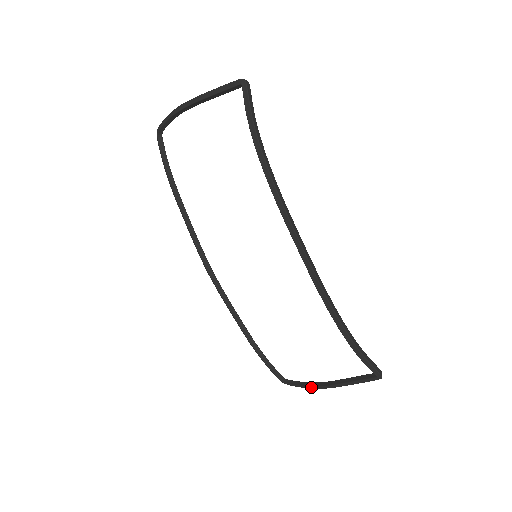
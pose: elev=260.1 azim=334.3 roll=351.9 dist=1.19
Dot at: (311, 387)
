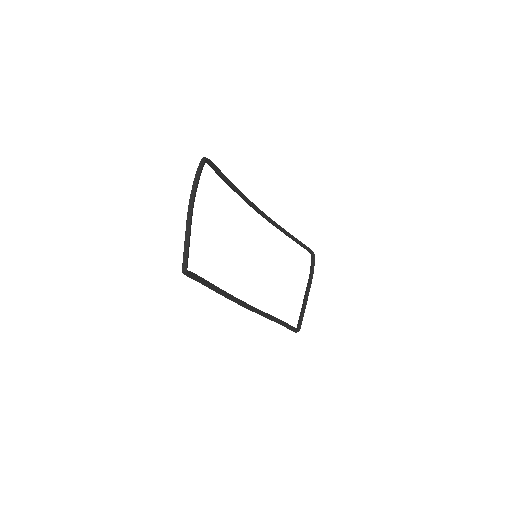
Dot at: (309, 279)
